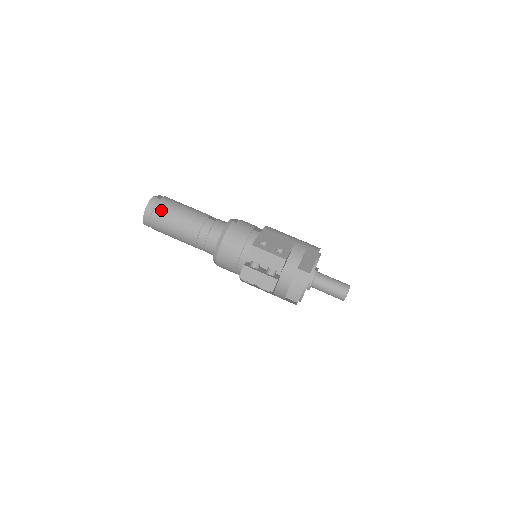
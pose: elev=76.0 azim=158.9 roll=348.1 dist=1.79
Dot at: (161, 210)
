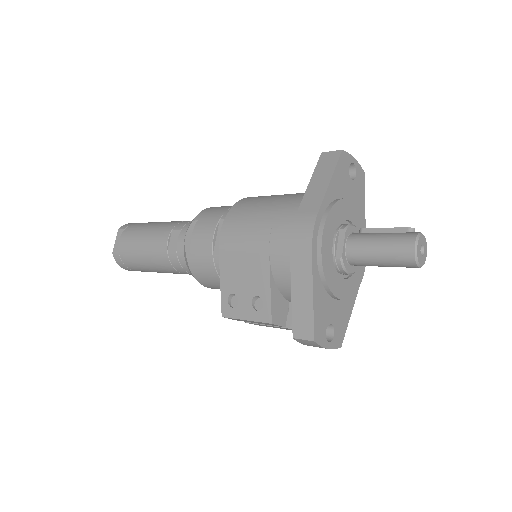
Dot at: (132, 267)
